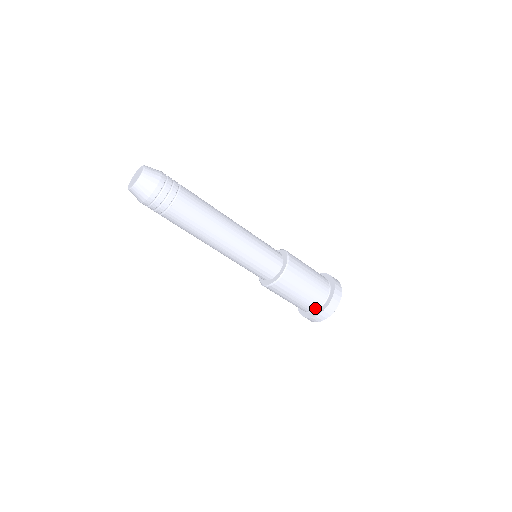
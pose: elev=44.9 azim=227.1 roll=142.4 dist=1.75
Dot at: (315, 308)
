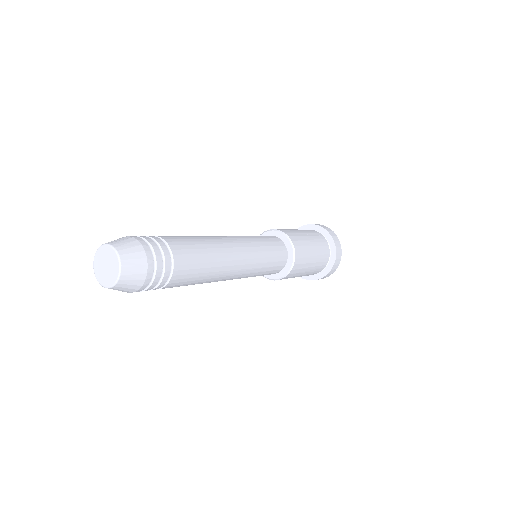
Dot at: occluded
